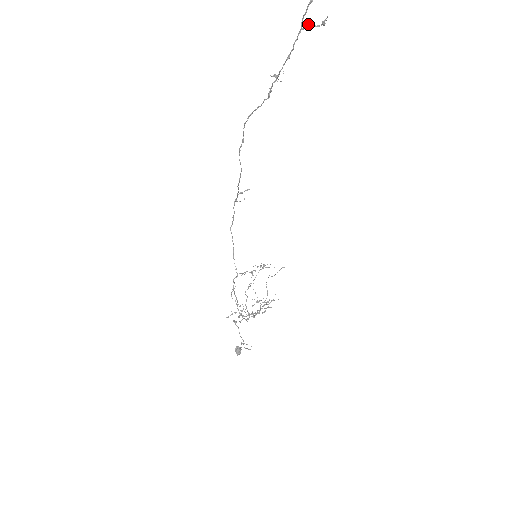
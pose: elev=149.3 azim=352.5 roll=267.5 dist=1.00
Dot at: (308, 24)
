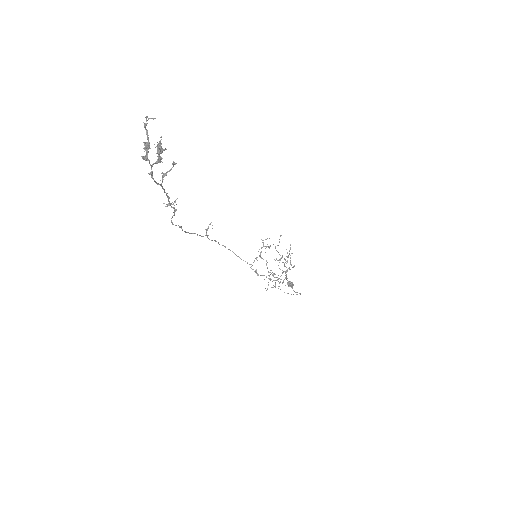
Dot at: (162, 176)
